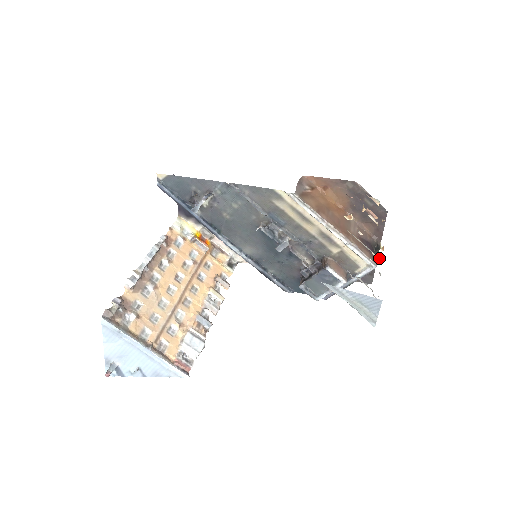
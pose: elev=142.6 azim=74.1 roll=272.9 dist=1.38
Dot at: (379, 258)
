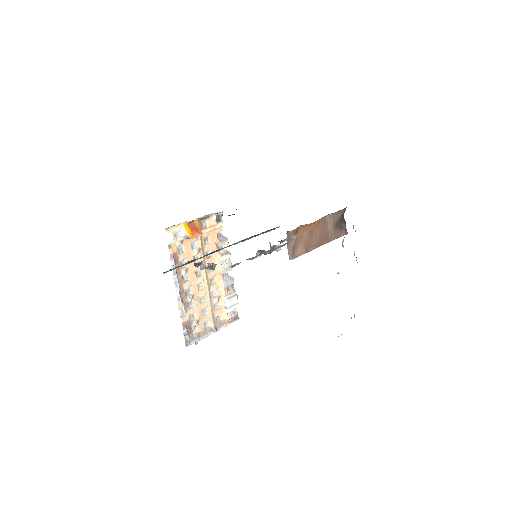
Dot at: occluded
